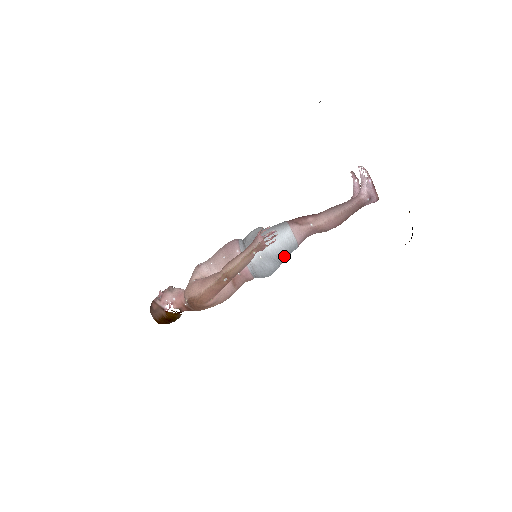
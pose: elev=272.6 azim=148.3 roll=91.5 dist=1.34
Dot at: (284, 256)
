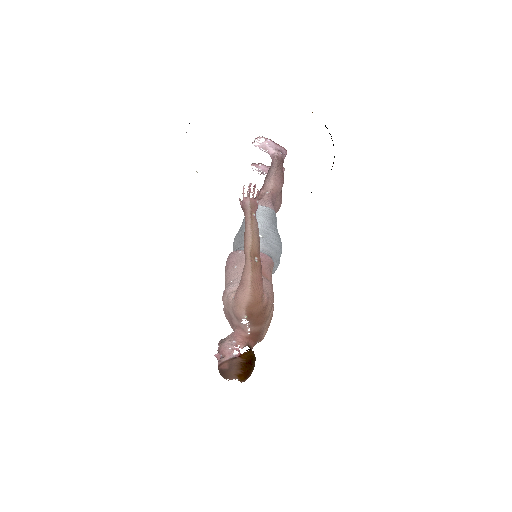
Dot at: (275, 225)
